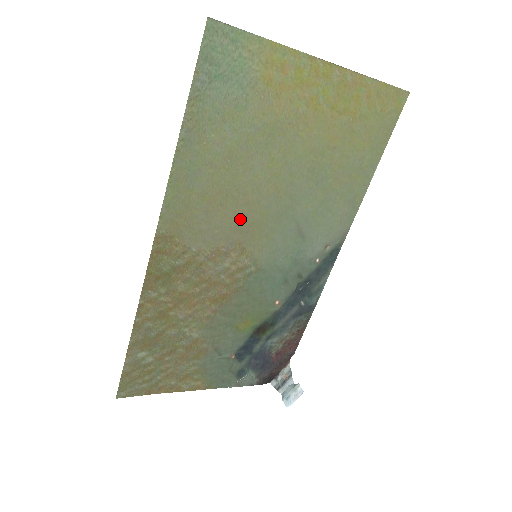
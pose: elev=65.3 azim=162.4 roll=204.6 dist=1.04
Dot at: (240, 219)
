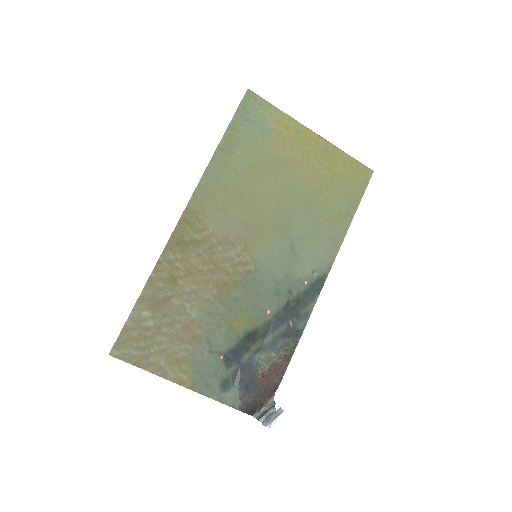
Dot at: (248, 219)
